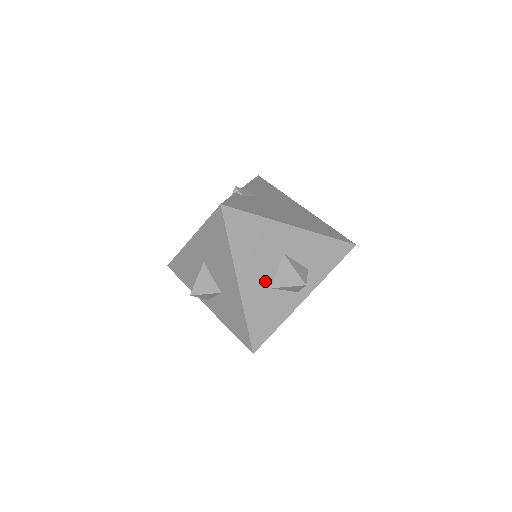
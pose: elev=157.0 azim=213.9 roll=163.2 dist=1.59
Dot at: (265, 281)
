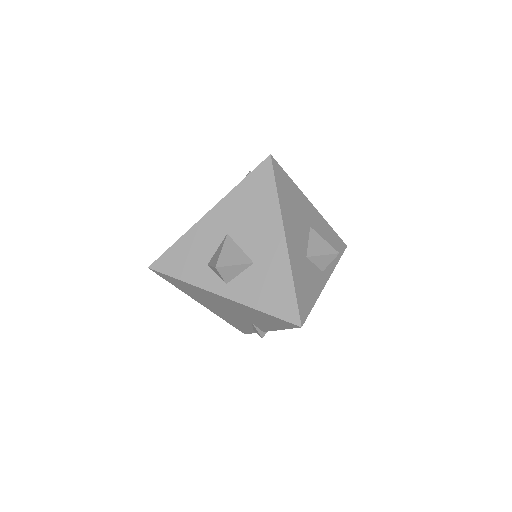
Dot at: (302, 247)
